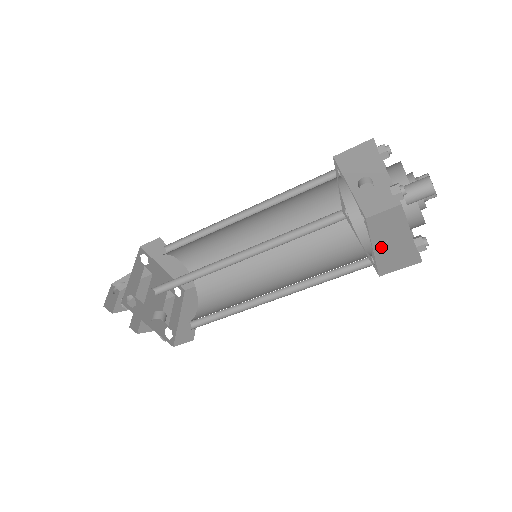
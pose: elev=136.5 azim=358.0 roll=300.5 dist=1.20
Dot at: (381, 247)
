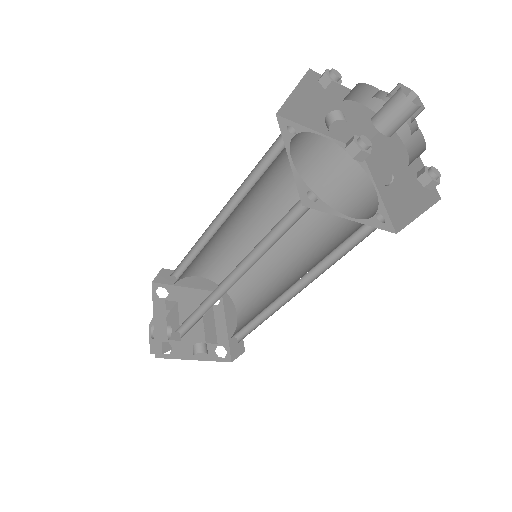
Dot at: (388, 189)
